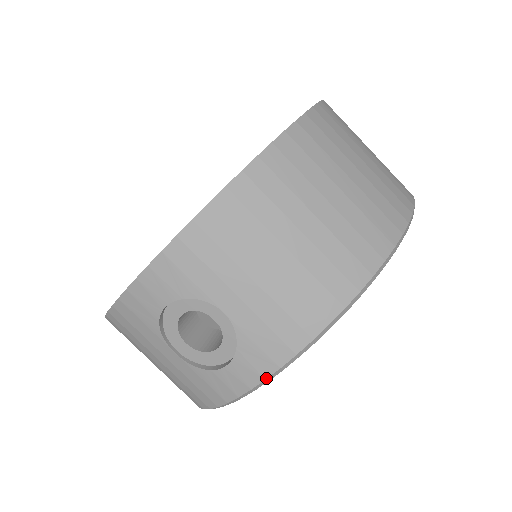
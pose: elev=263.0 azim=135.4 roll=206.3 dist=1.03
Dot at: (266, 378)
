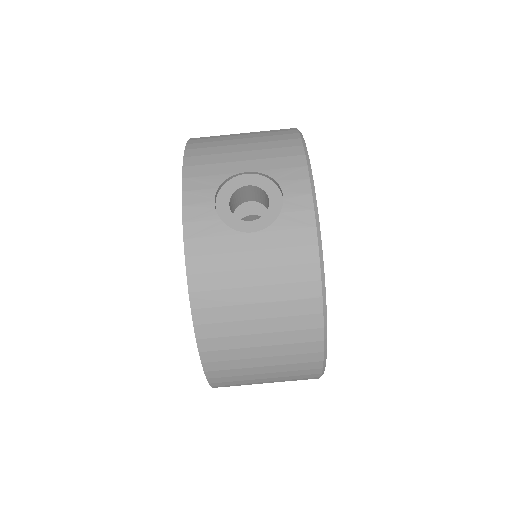
Dot at: (309, 178)
